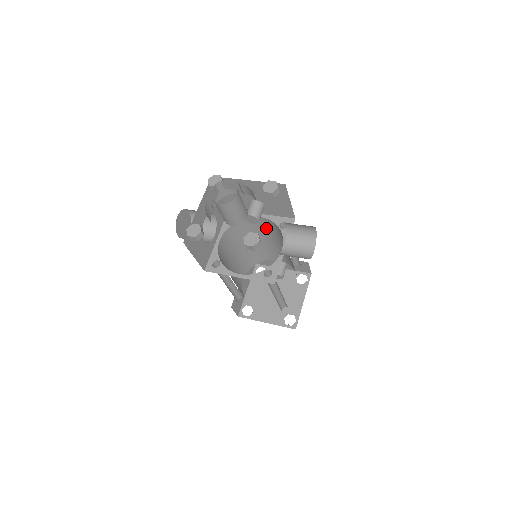
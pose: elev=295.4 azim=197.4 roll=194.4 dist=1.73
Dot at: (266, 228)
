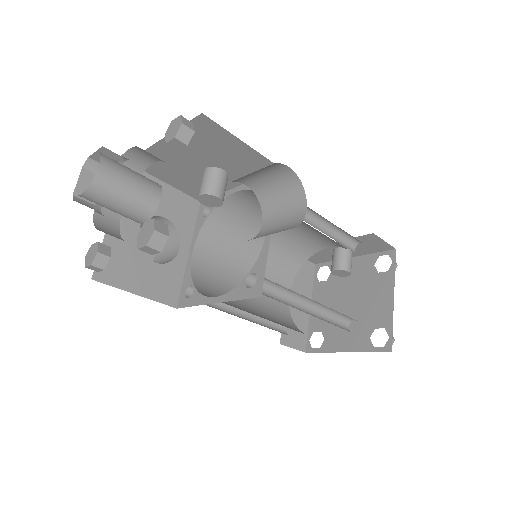
Dot at: occluded
